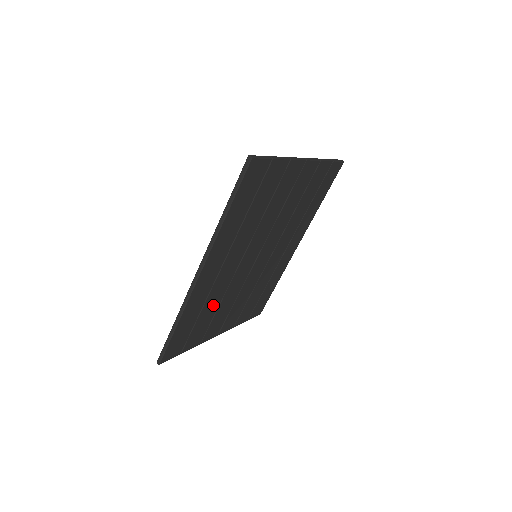
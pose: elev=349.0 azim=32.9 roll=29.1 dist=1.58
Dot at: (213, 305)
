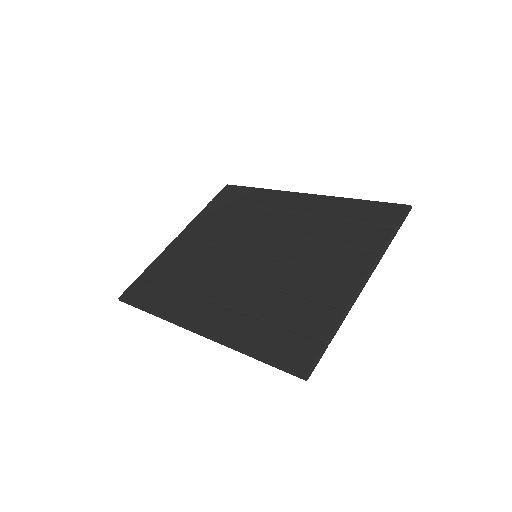
Dot at: occluded
